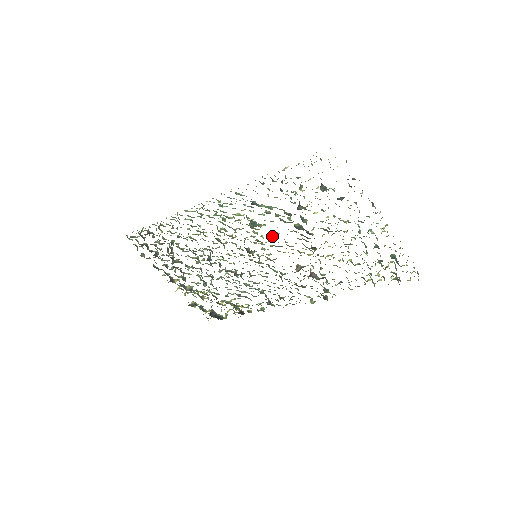
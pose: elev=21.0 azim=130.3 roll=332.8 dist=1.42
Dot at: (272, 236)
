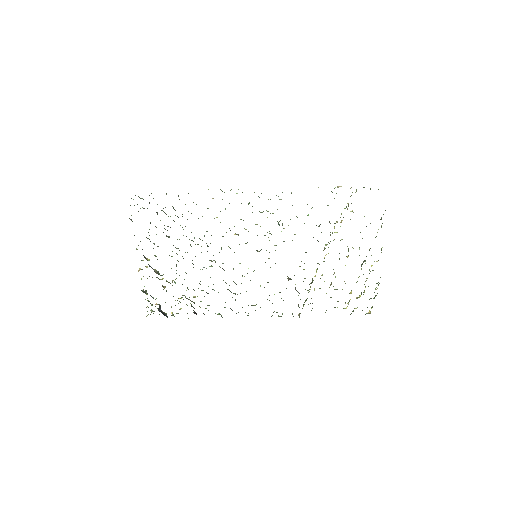
Dot at: occluded
